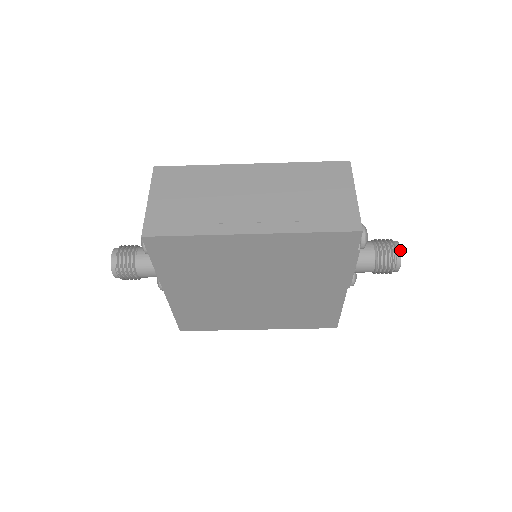
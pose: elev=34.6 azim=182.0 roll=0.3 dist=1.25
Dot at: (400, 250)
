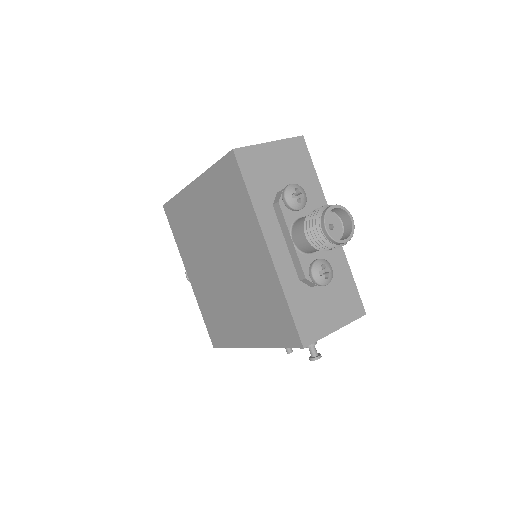
Dot at: (329, 206)
